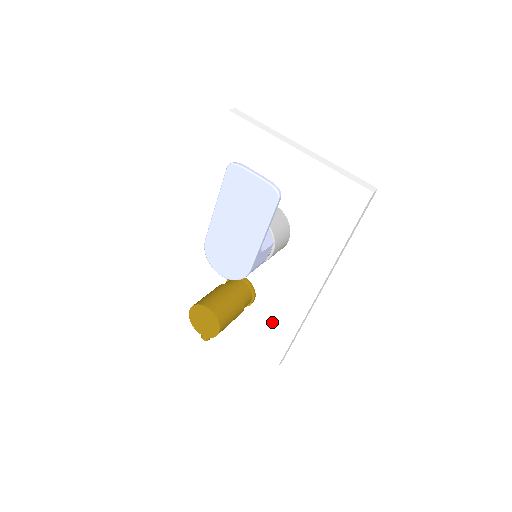
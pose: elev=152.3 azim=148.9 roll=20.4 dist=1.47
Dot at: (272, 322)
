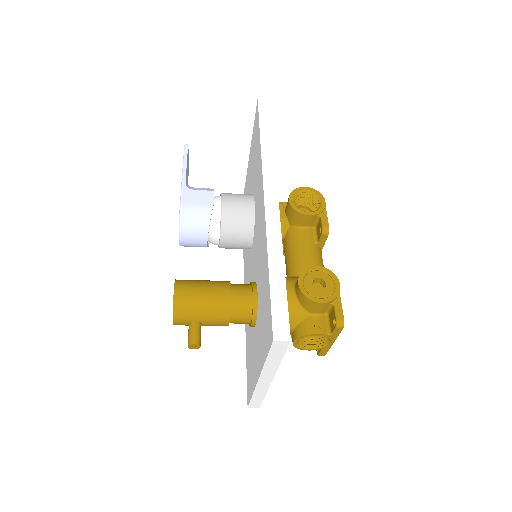
Dot at: (263, 289)
